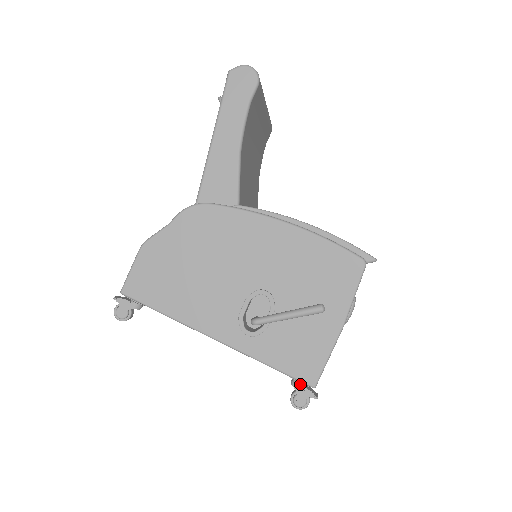
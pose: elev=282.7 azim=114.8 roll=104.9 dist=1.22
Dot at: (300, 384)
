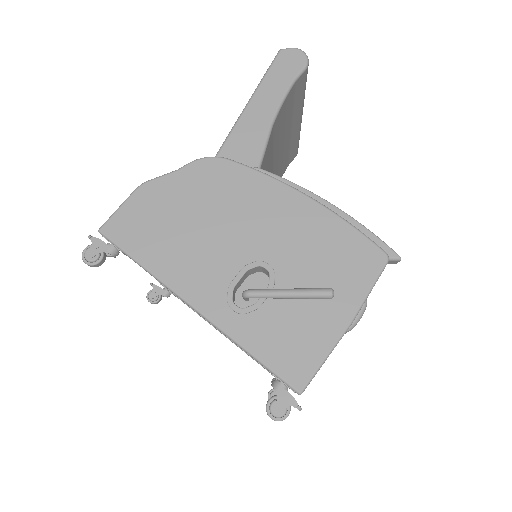
Dot at: (283, 386)
